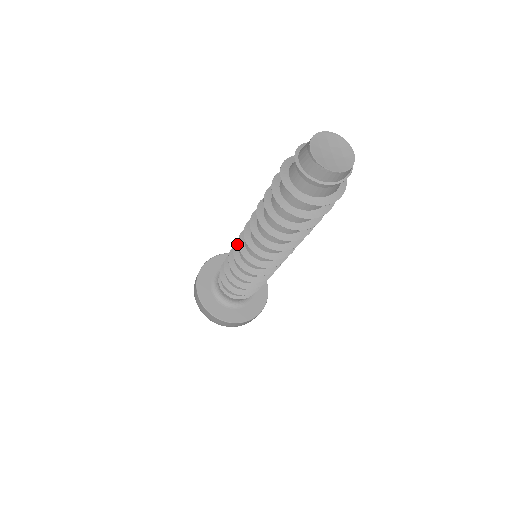
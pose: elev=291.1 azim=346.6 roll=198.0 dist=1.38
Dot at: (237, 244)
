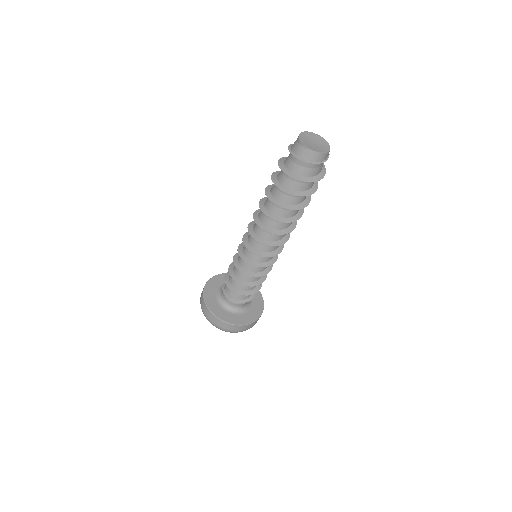
Dot at: (240, 250)
